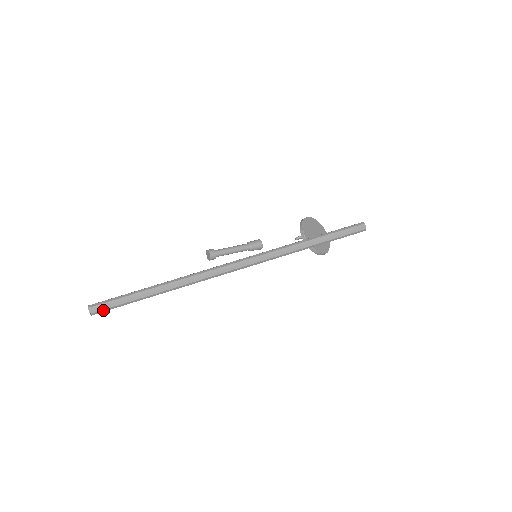
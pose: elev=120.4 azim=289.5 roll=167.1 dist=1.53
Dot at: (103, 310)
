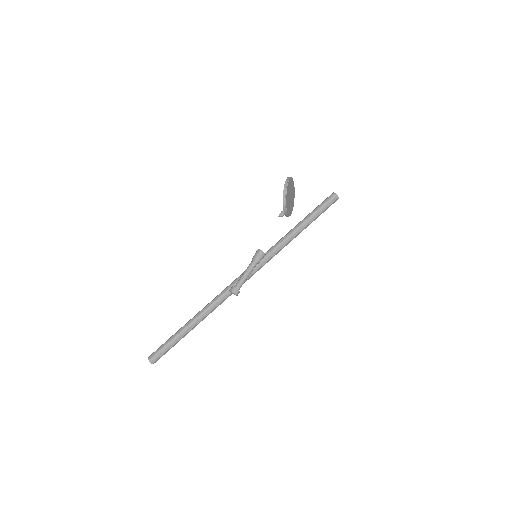
Dot at: (161, 356)
